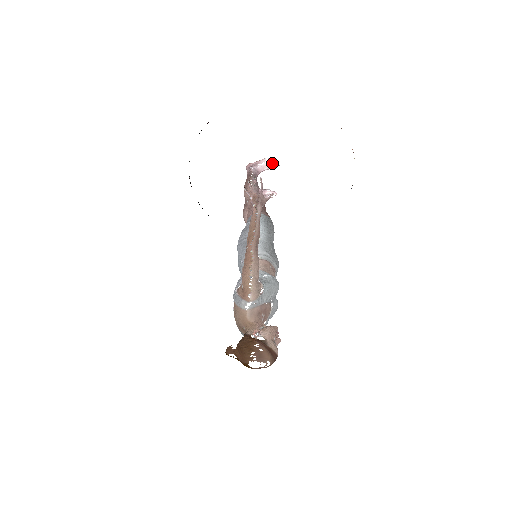
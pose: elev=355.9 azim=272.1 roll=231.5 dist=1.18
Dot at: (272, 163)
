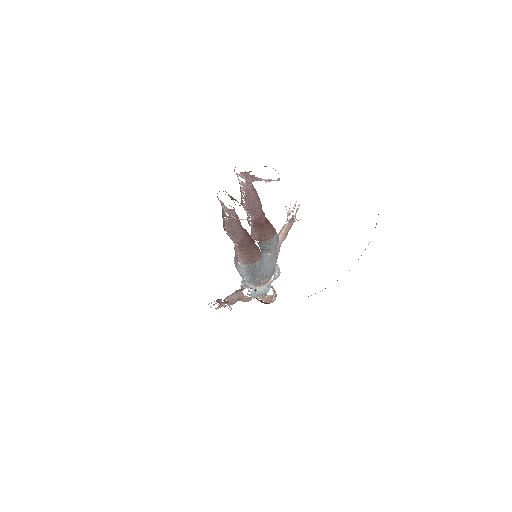
Dot at: occluded
